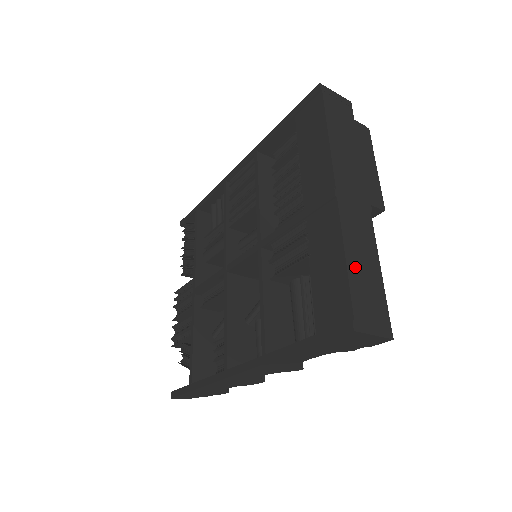
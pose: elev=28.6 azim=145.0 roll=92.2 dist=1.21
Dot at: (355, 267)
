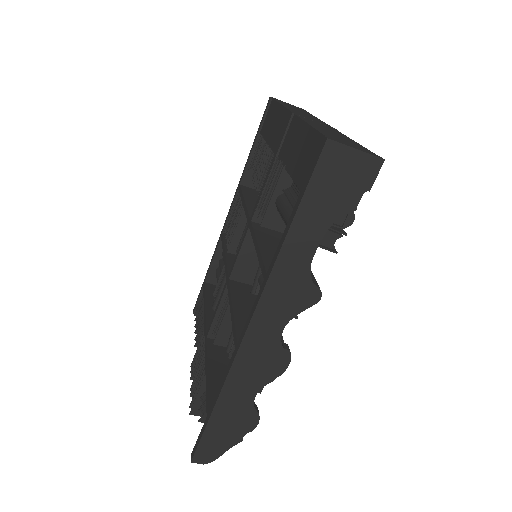
Dot at: (322, 130)
